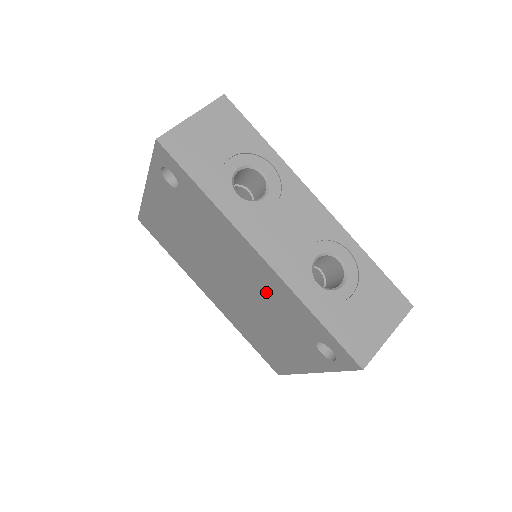
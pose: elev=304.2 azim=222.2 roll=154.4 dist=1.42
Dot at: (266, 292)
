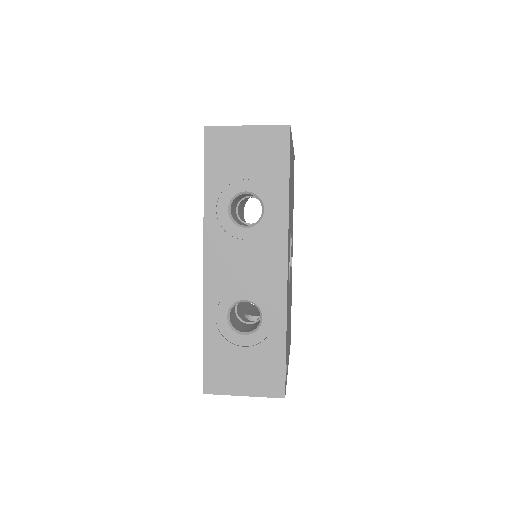
Dot at: occluded
